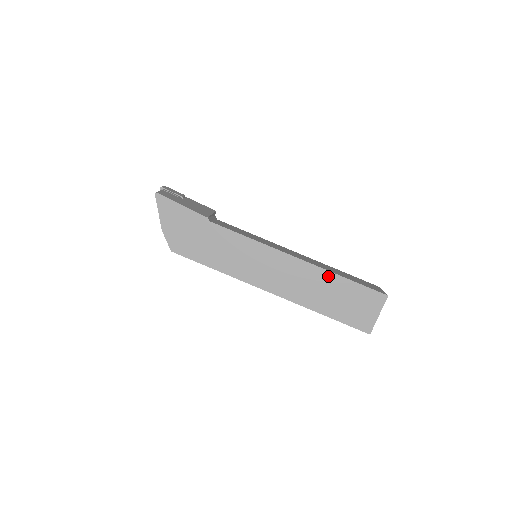
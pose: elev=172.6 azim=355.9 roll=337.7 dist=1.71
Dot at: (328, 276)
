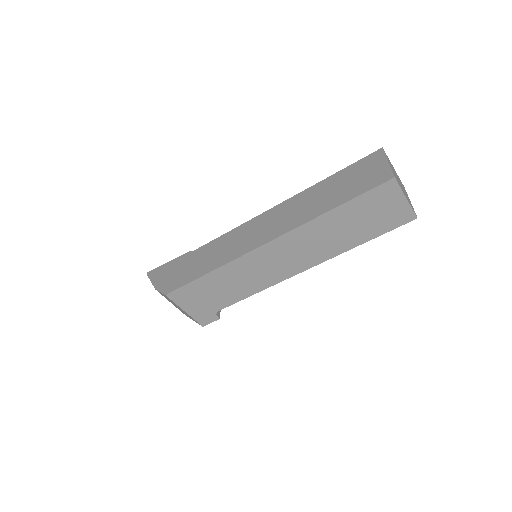
Dot at: (313, 189)
